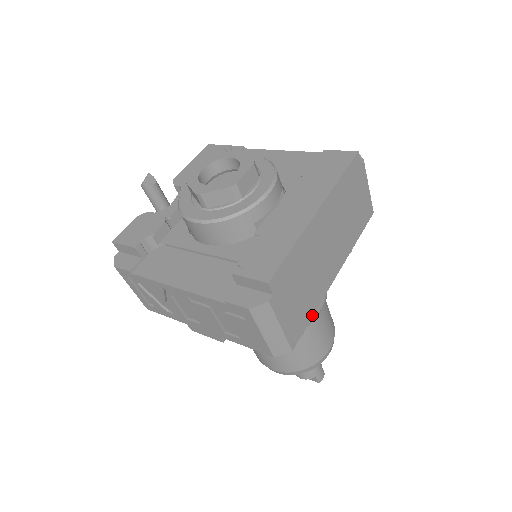
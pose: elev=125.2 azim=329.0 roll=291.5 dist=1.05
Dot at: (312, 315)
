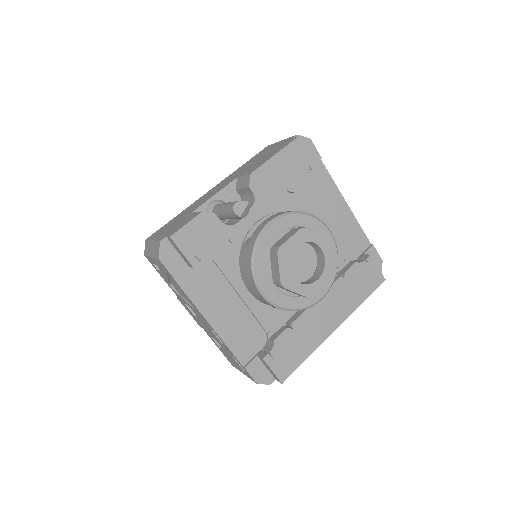
Dot at: occluded
